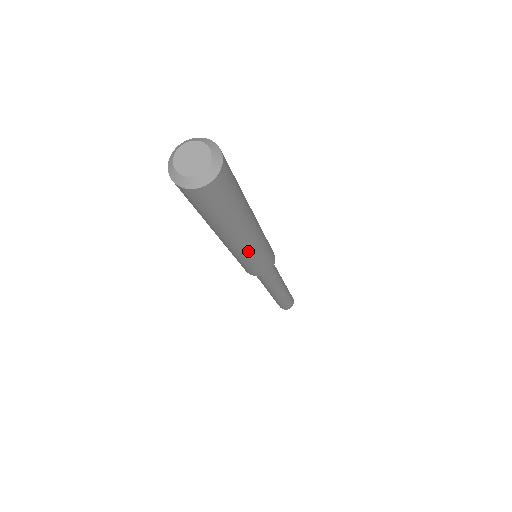
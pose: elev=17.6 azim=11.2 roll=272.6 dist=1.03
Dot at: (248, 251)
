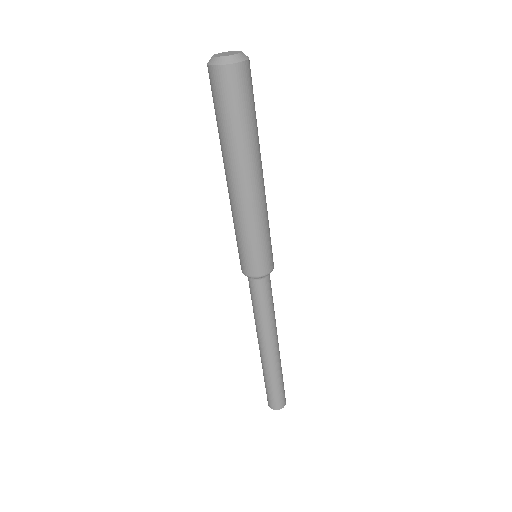
Dot at: (247, 208)
